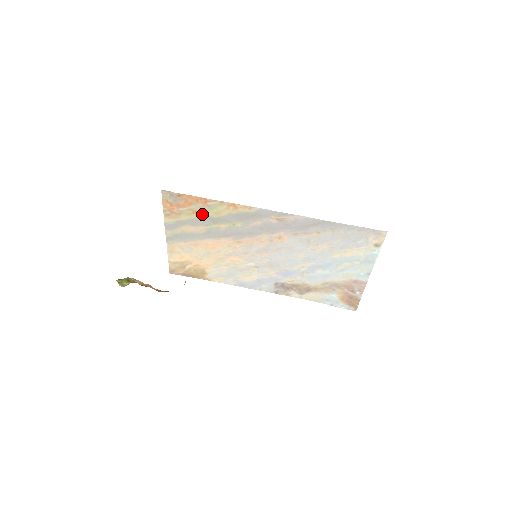
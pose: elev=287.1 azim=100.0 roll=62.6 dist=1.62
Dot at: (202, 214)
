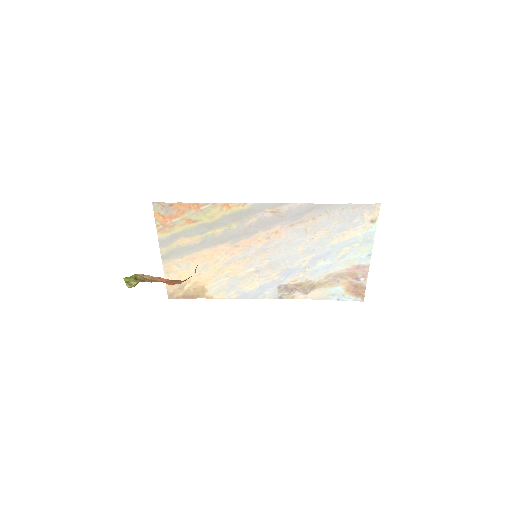
Dot at: (196, 222)
